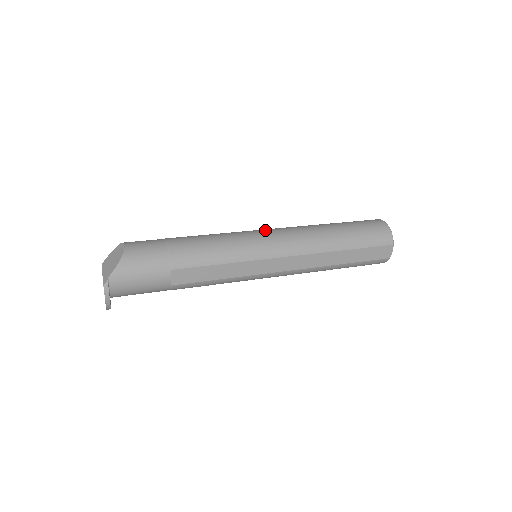
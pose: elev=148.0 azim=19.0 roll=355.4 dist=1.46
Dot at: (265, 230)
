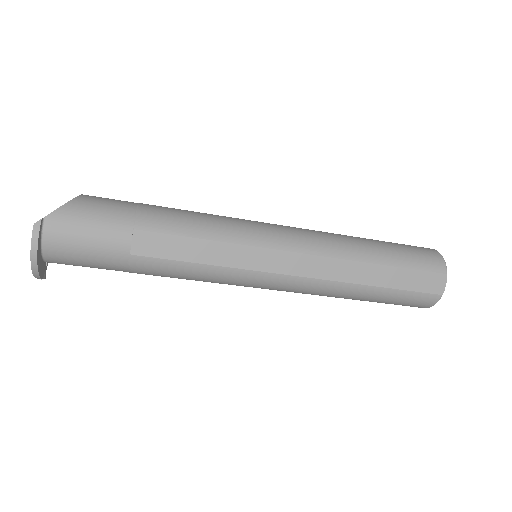
Dot at: occluded
